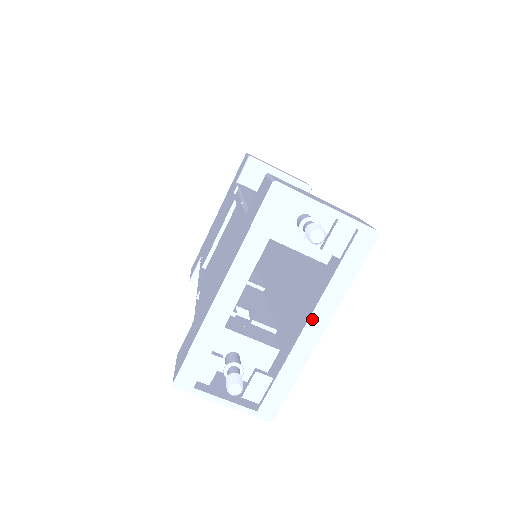
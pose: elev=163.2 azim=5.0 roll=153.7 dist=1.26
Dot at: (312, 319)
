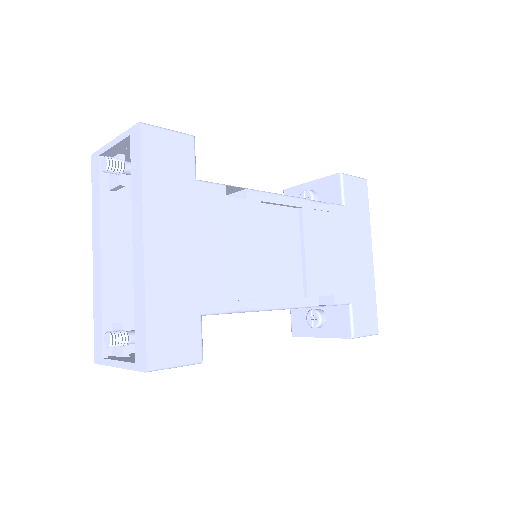
Dot at: (134, 236)
